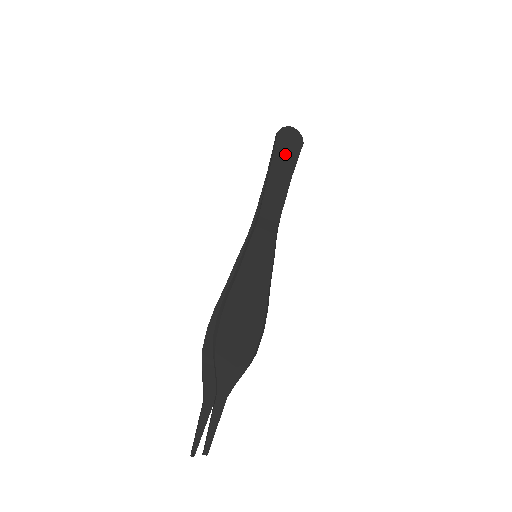
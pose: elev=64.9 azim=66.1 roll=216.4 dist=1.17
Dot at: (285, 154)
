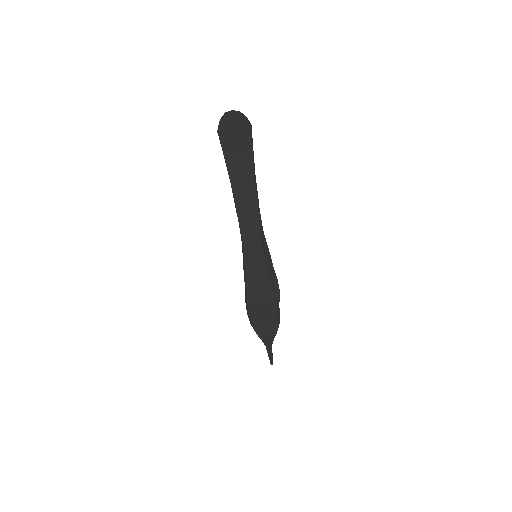
Dot at: (237, 156)
